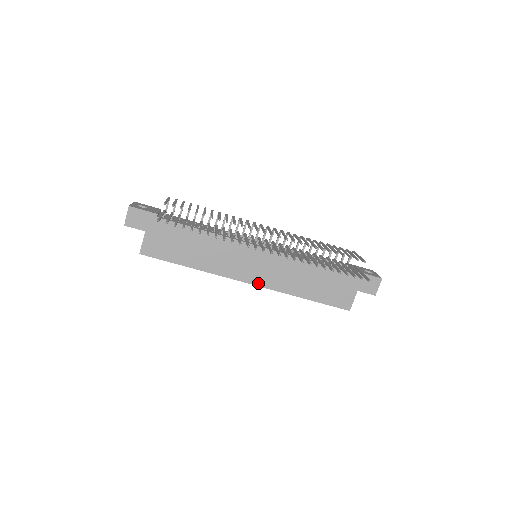
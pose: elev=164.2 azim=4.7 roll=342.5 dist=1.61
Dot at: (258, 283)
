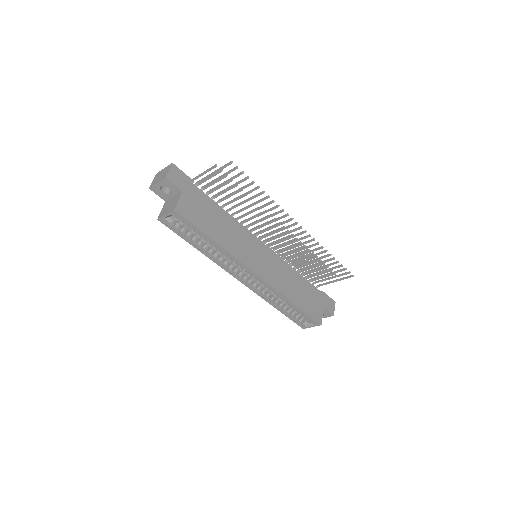
Dot at: (263, 277)
